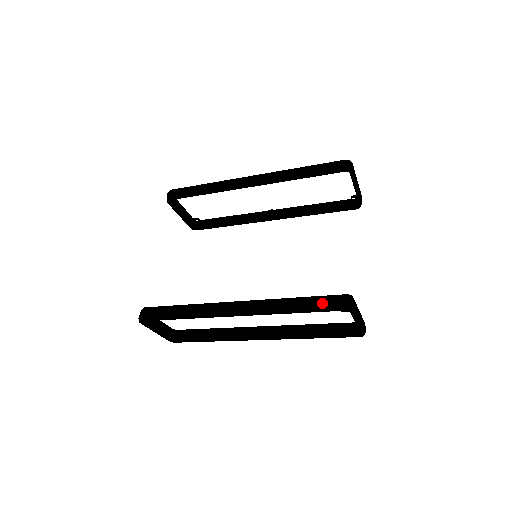
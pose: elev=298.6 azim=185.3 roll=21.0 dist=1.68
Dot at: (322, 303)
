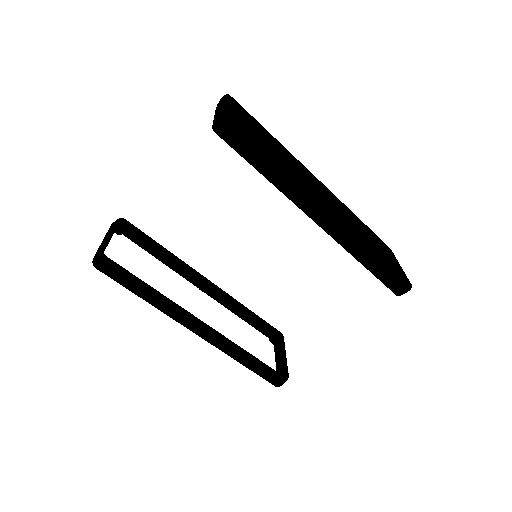
Dot at: (266, 374)
